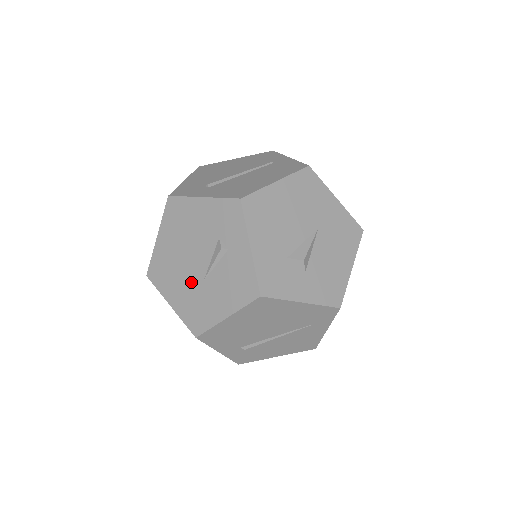
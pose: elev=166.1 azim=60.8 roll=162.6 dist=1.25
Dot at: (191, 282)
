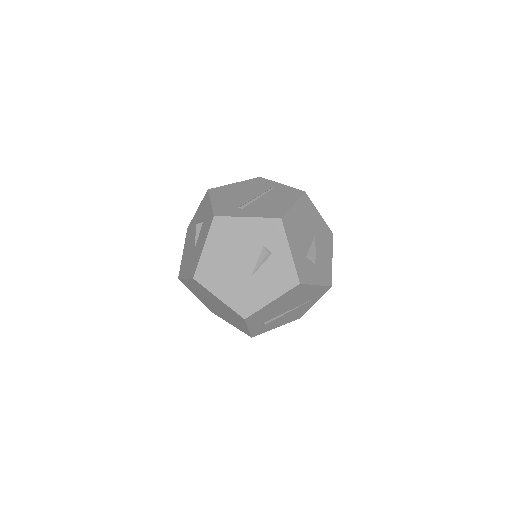
Dot at: (239, 279)
